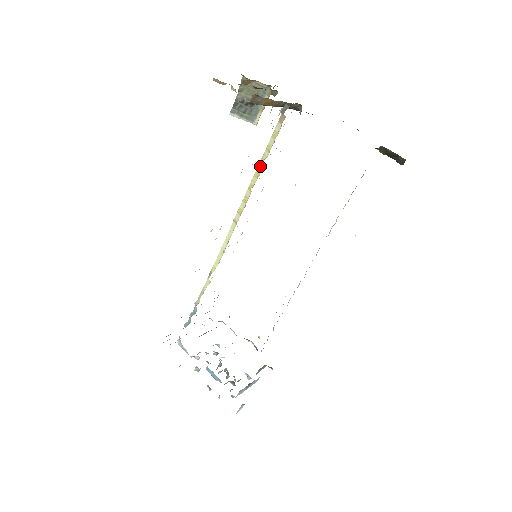
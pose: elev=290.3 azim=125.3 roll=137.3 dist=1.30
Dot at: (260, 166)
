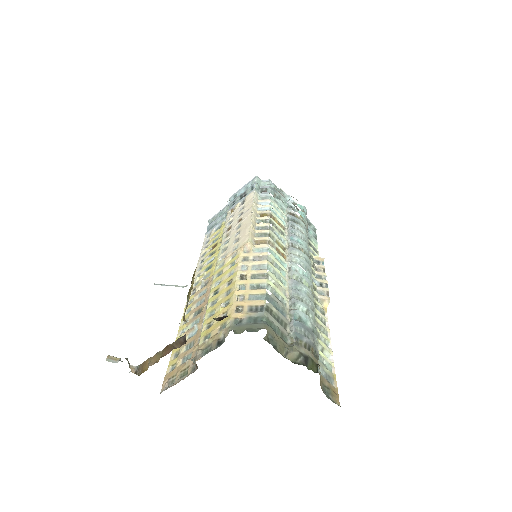
Dot at: (208, 310)
